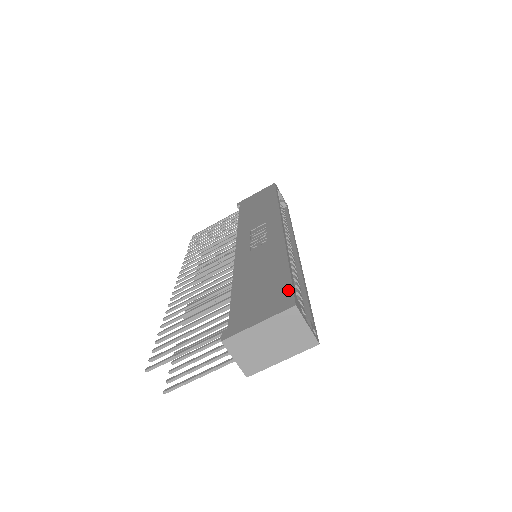
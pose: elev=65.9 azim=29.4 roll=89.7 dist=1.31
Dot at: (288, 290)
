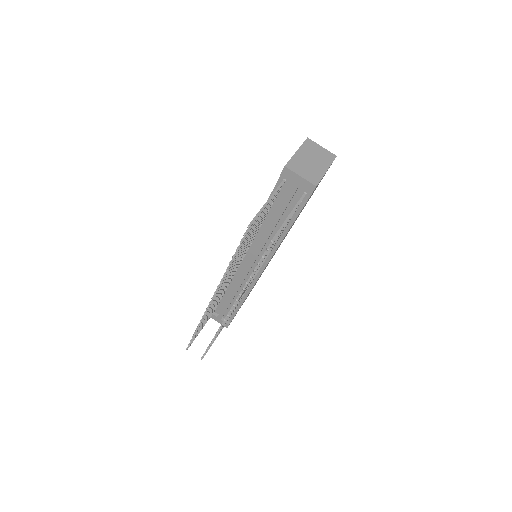
Dot at: occluded
